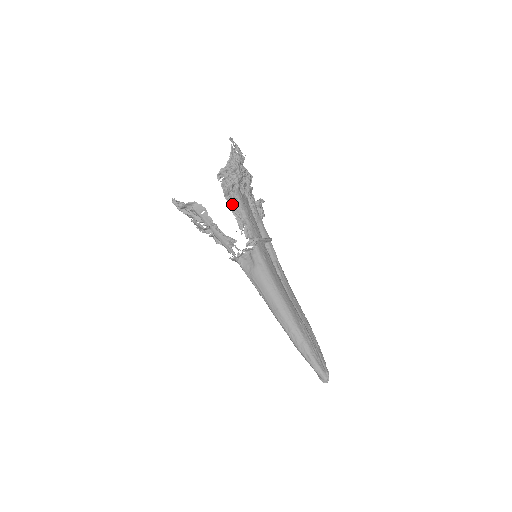
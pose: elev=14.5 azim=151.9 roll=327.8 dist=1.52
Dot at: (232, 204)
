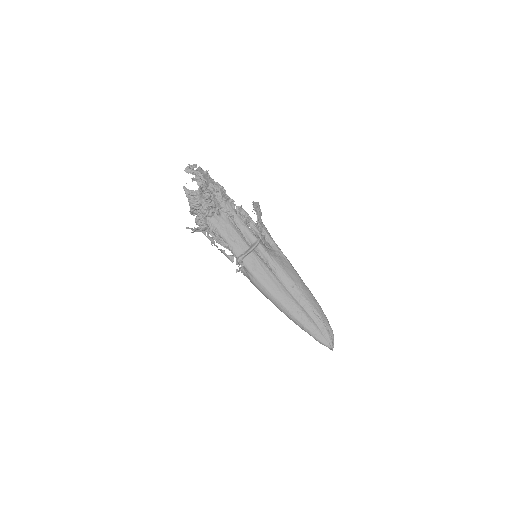
Dot at: (213, 234)
